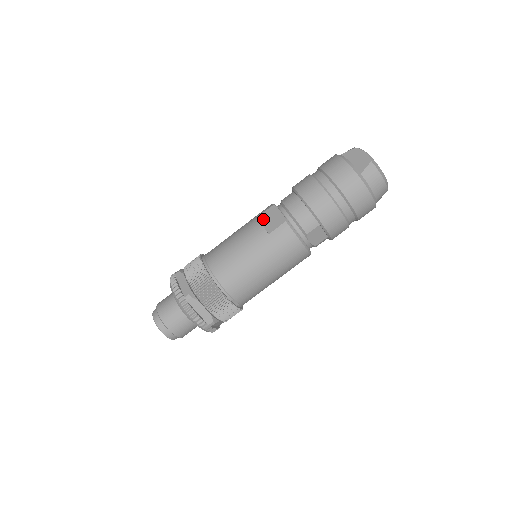
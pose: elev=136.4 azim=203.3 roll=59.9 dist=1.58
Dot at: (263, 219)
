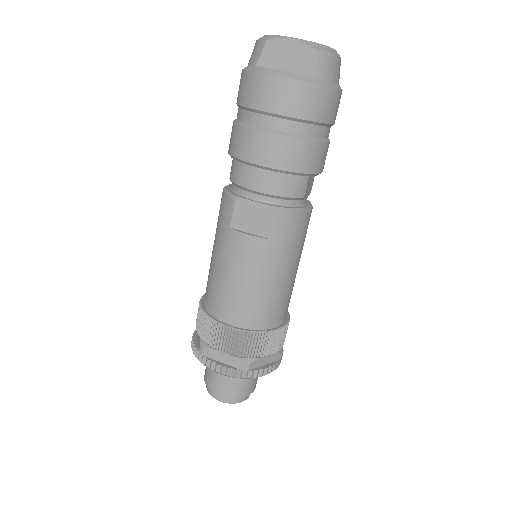
Dot at: (241, 225)
